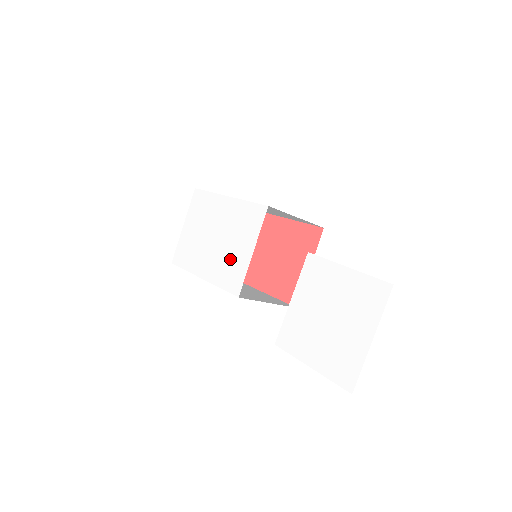
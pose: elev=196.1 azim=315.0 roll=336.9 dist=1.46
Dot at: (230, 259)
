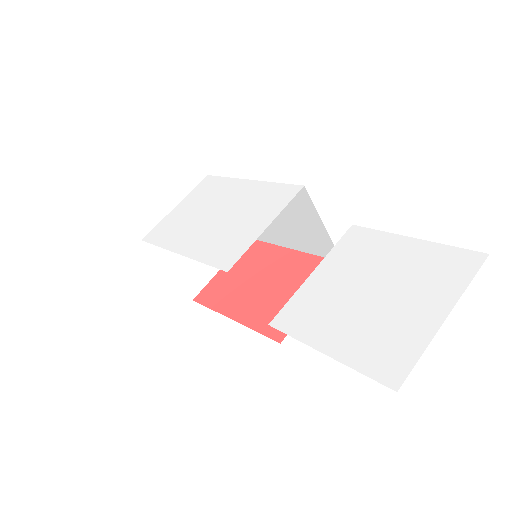
Dot at: (230, 234)
